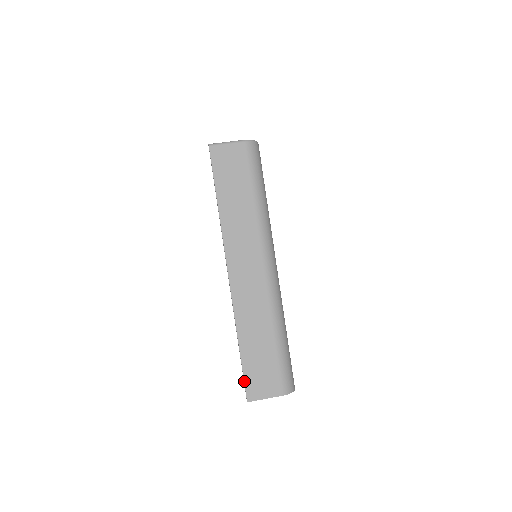
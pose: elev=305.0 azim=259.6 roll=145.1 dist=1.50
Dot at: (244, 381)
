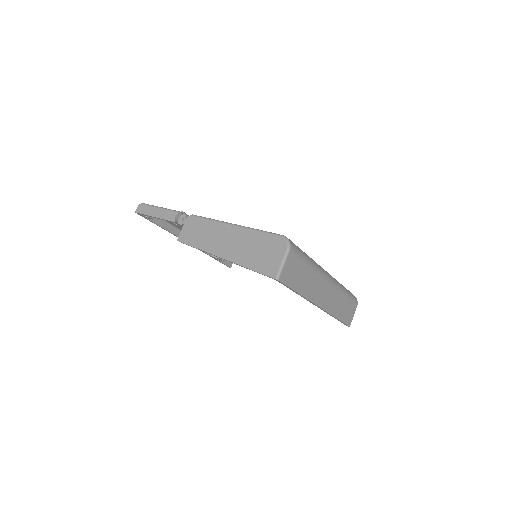
Dot at: (346, 324)
